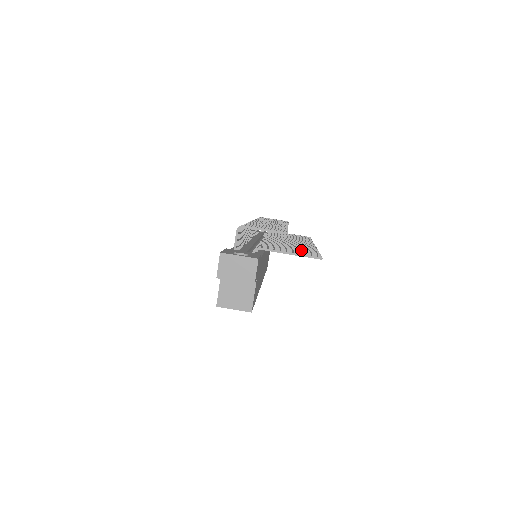
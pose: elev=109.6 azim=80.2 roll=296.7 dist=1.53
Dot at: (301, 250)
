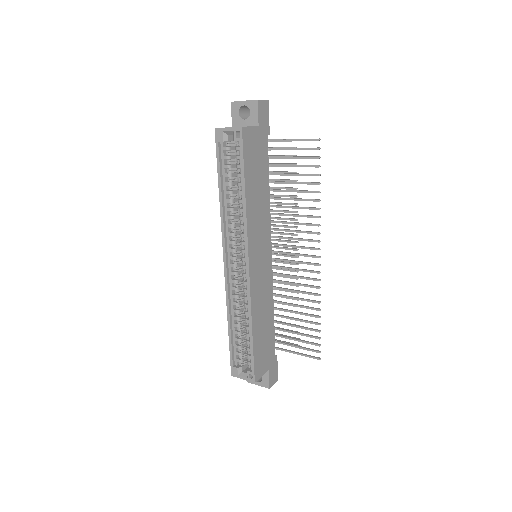
Dot at: (304, 174)
